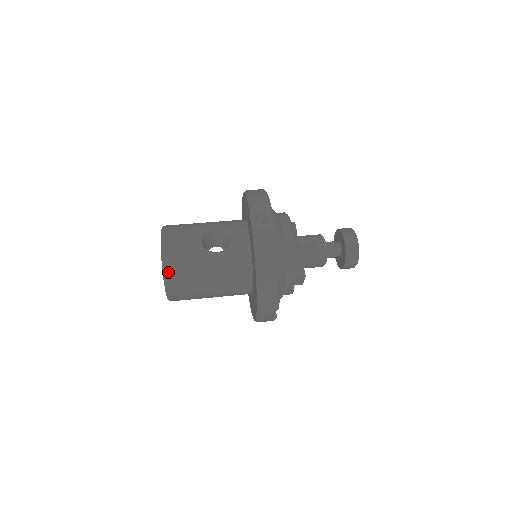
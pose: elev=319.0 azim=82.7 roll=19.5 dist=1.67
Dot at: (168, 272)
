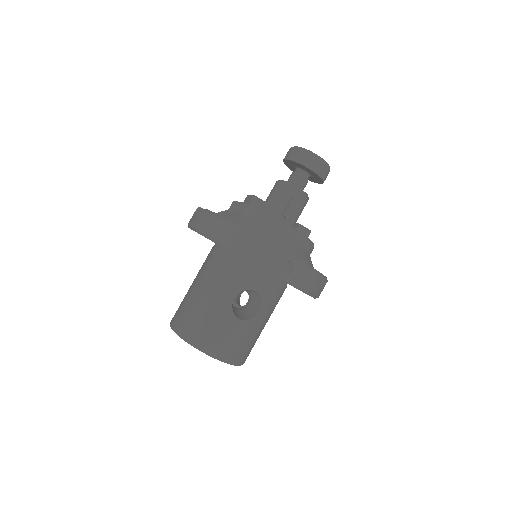
Dot at: (241, 361)
